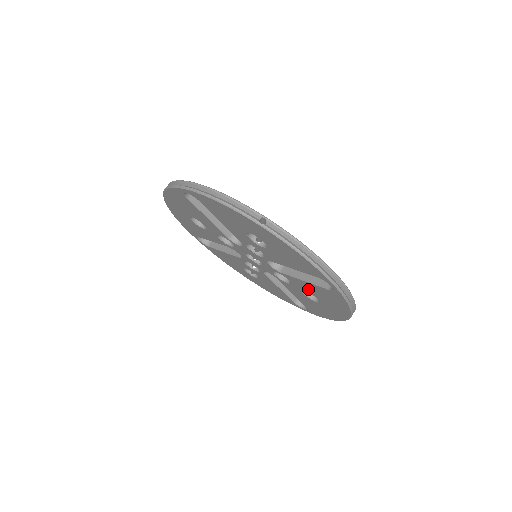
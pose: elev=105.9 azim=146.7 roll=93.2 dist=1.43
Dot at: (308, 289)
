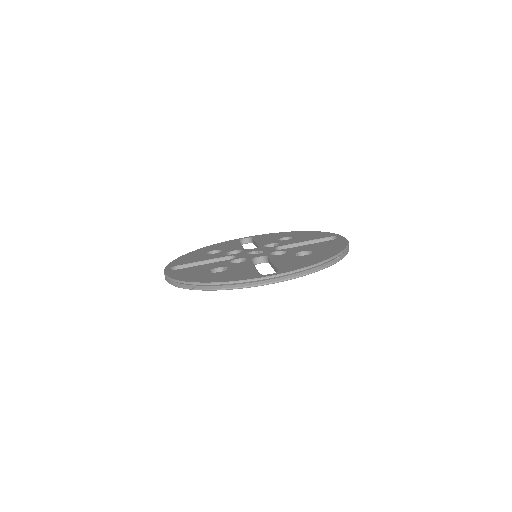
Dot at: occluded
